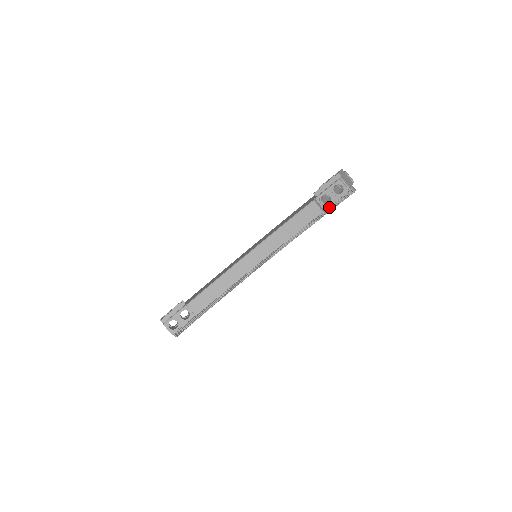
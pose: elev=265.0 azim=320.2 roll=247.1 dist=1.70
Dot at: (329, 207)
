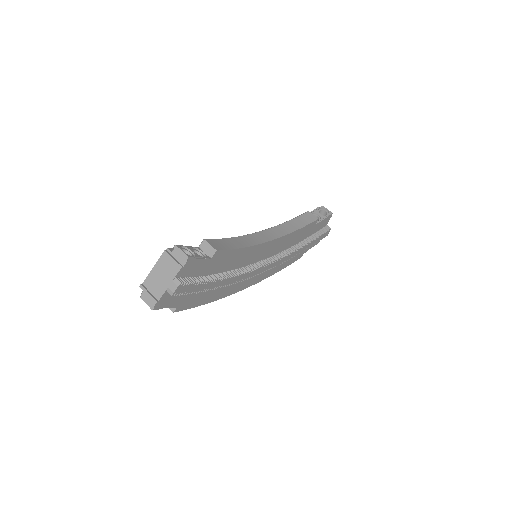
Dot at: (312, 238)
